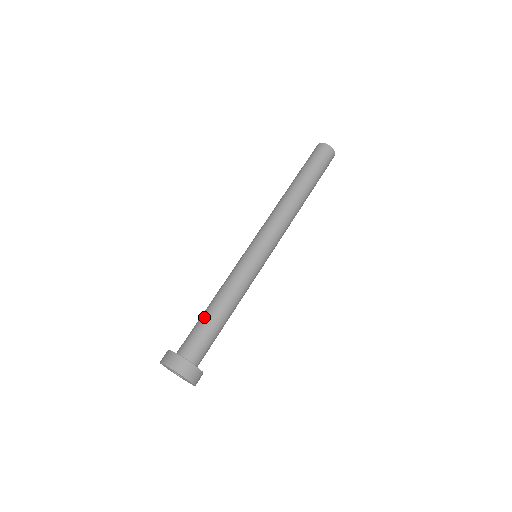
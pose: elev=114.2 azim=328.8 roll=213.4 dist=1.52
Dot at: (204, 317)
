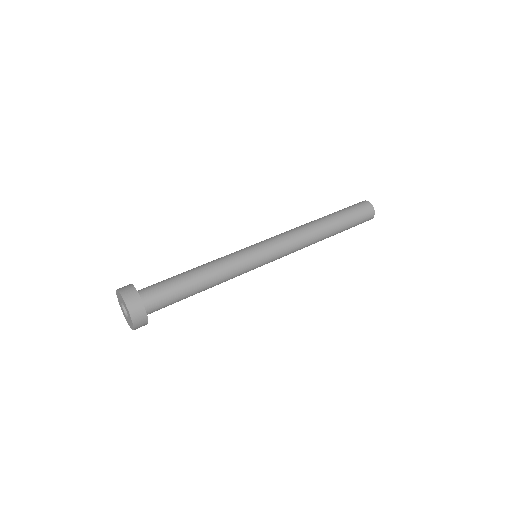
Dot at: occluded
